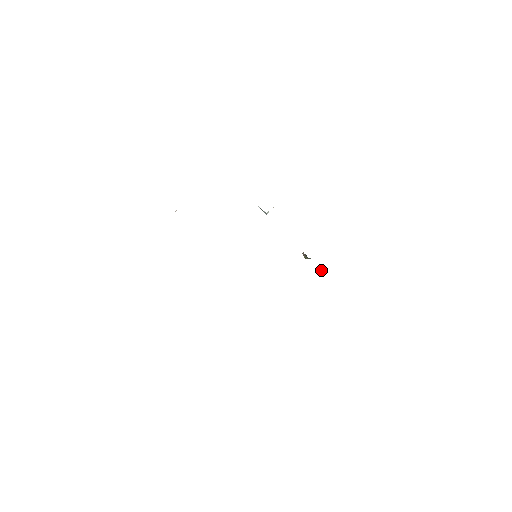
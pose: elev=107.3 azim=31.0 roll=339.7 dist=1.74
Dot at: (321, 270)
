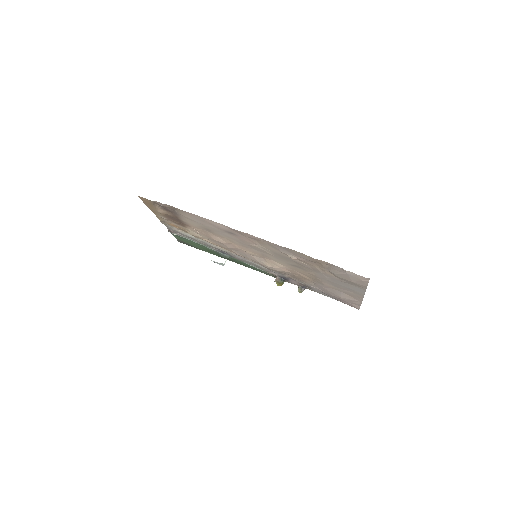
Dot at: (299, 286)
